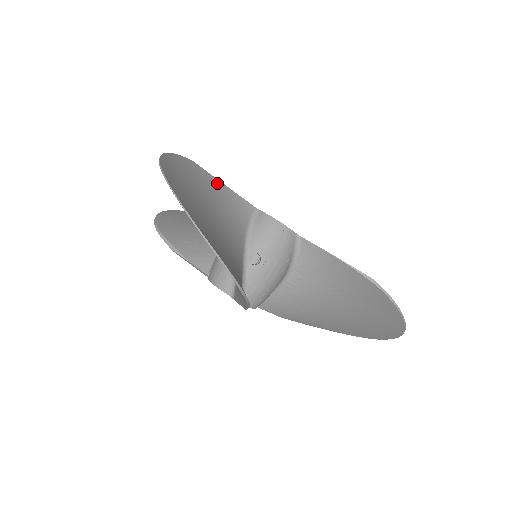
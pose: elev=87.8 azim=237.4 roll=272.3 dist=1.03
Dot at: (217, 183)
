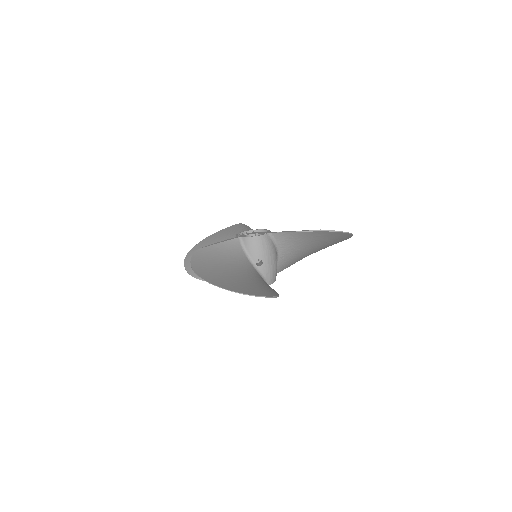
Dot at: (215, 247)
